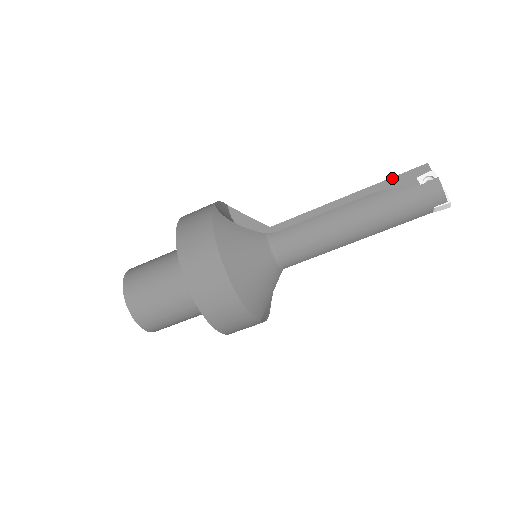
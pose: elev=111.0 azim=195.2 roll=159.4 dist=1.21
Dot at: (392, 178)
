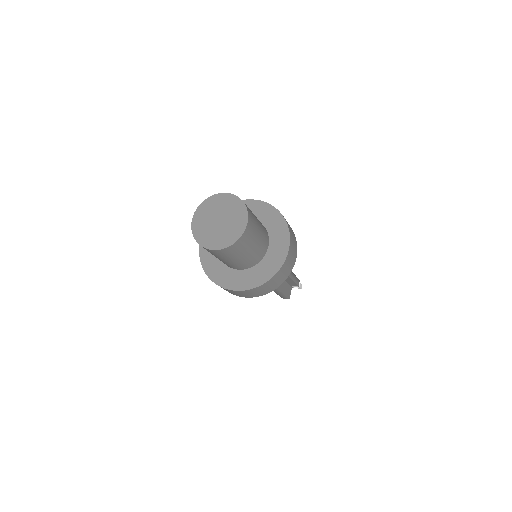
Dot at: occluded
